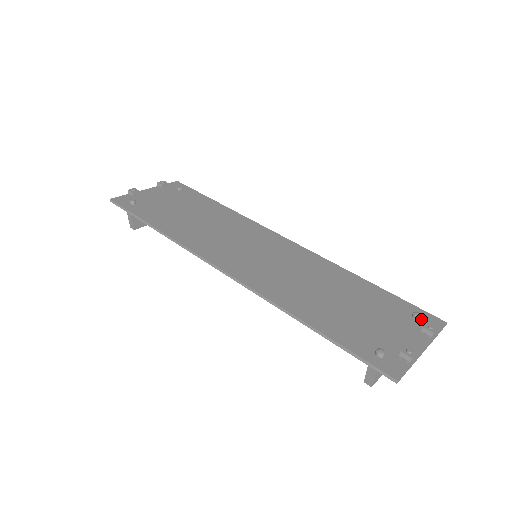
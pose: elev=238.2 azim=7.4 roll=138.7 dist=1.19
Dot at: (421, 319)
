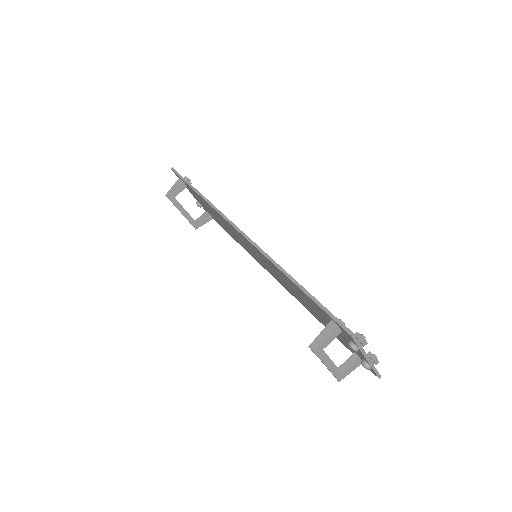
Dot at: occluded
